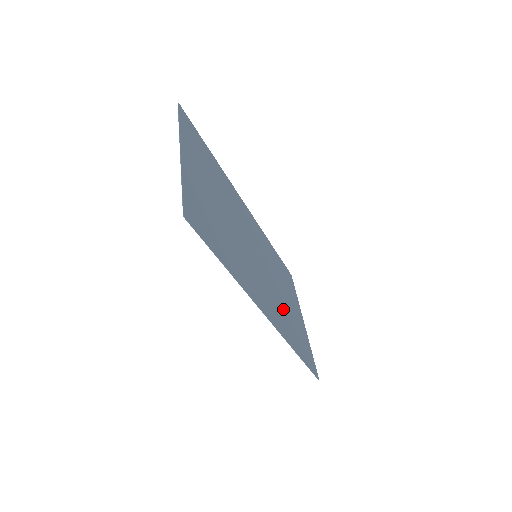
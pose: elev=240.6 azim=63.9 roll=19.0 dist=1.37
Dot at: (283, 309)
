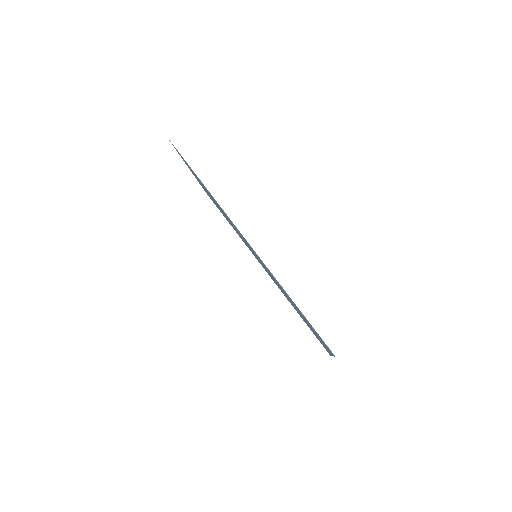
Dot at: occluded
